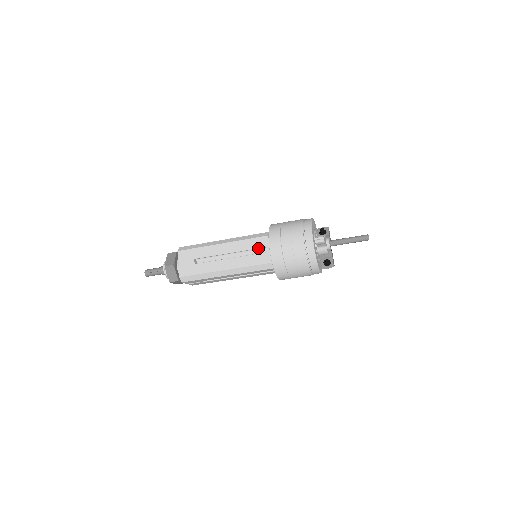
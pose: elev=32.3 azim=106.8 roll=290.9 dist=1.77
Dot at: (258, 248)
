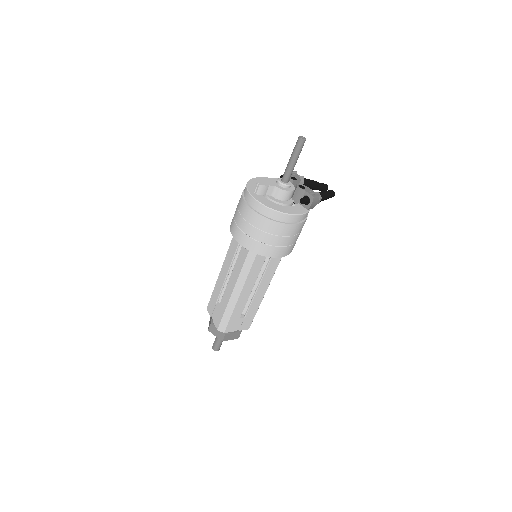
Dot at: (237, 247)
